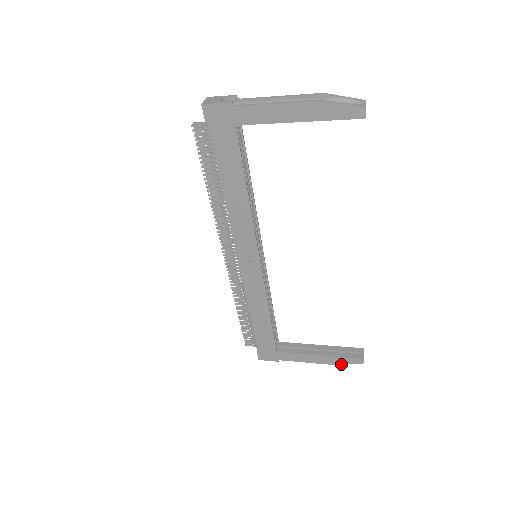
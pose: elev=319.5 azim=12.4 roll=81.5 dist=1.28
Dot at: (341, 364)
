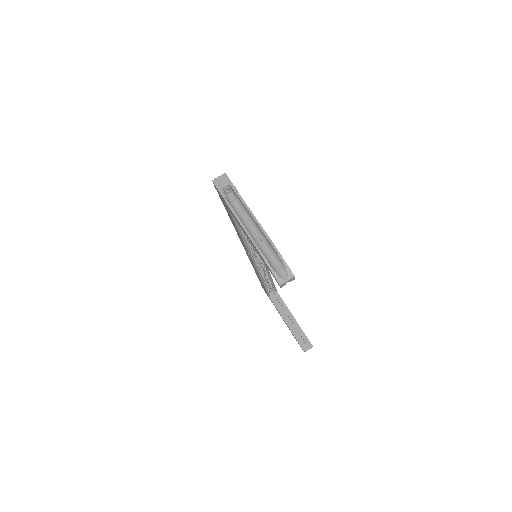
Dot at: occluded
